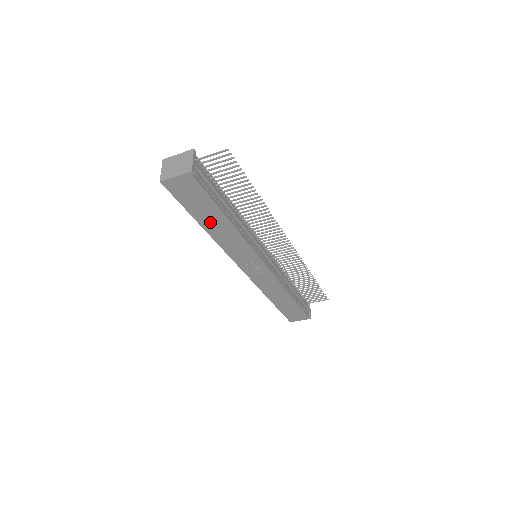
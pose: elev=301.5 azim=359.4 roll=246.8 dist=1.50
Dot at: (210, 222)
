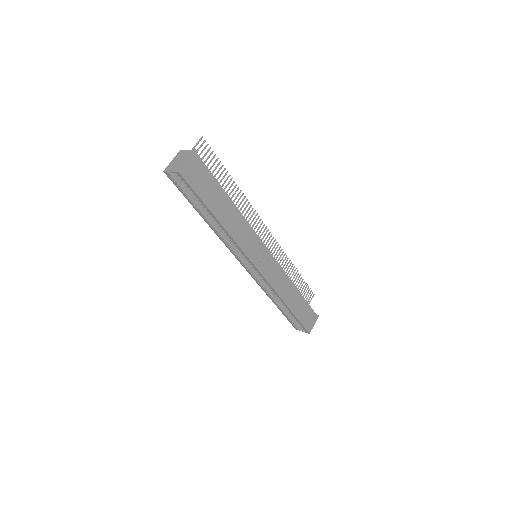
Dot at: (221, 210)
